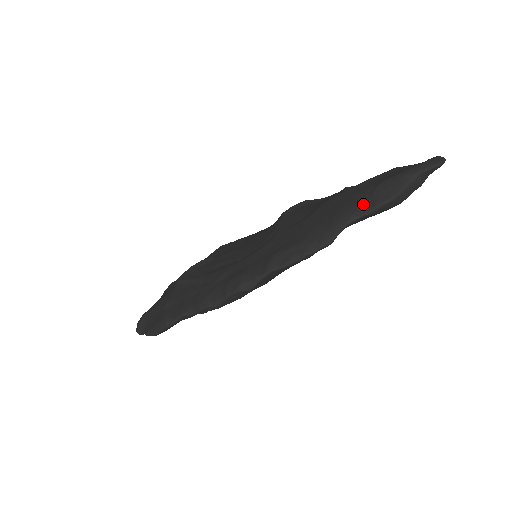
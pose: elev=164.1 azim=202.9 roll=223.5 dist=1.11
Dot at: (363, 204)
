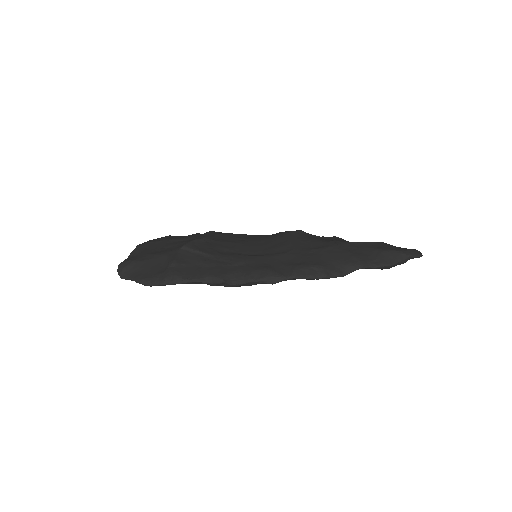
Dot at: (372, 259)
